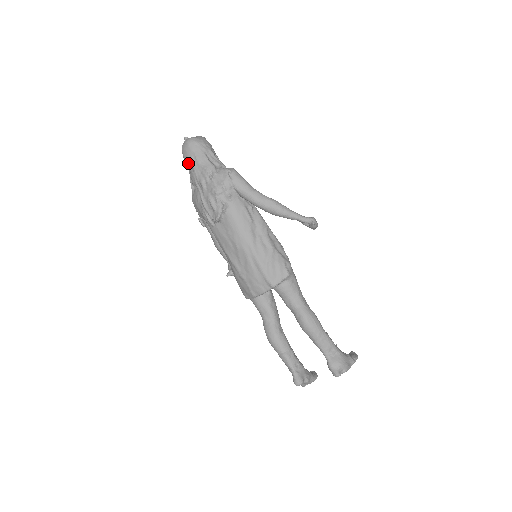
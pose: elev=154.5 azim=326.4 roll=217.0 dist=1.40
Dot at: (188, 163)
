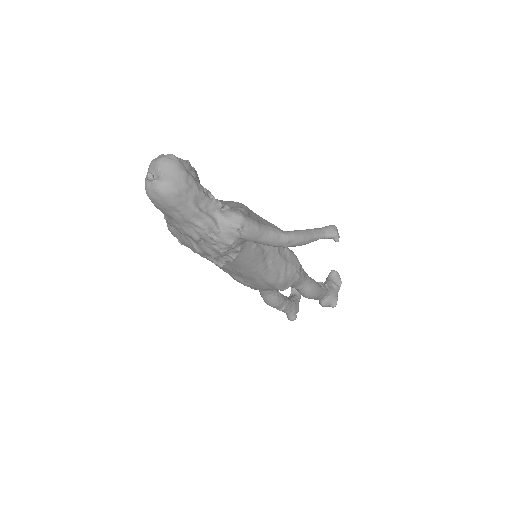
Dot at: (165, 214)
